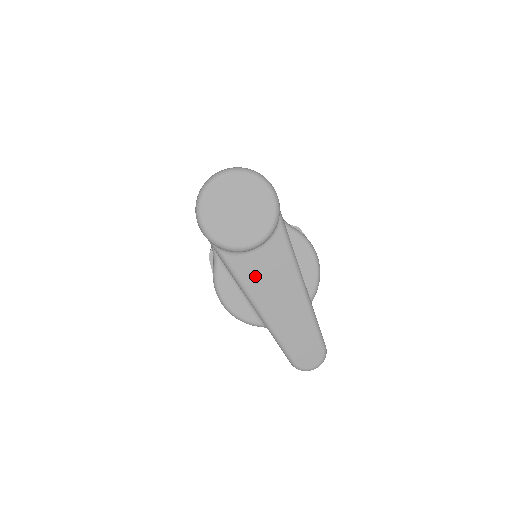
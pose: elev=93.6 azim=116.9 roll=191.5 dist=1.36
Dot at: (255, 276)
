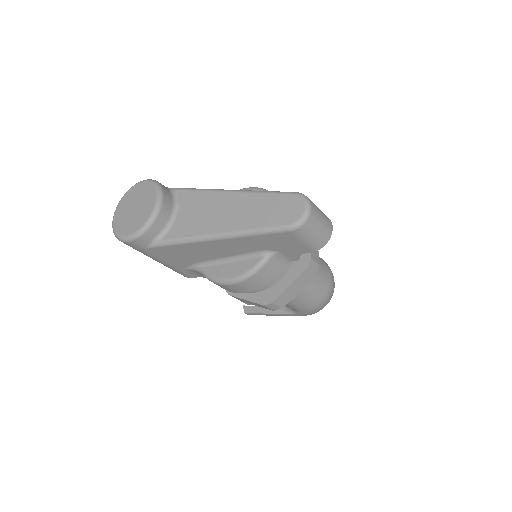
Dot at: (192, 225)
